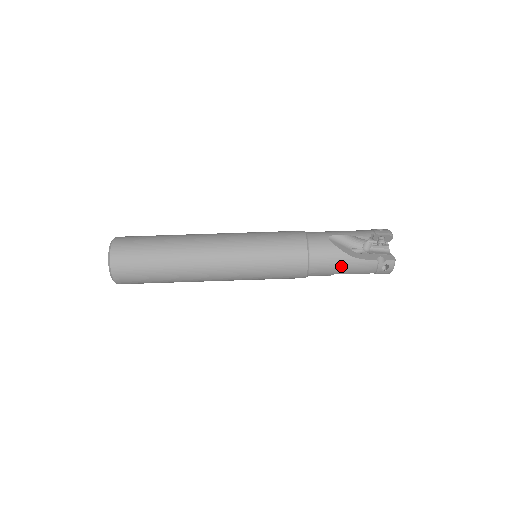
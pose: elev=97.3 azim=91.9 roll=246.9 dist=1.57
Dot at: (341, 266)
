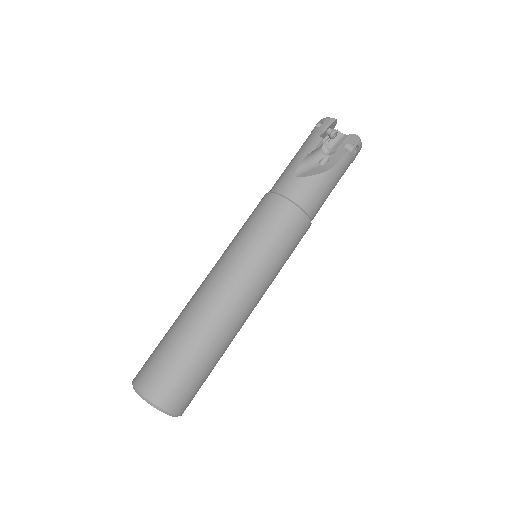
Dot at: (328, 187)
